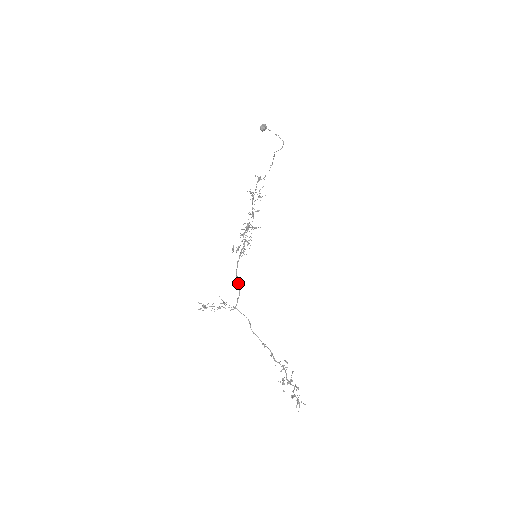
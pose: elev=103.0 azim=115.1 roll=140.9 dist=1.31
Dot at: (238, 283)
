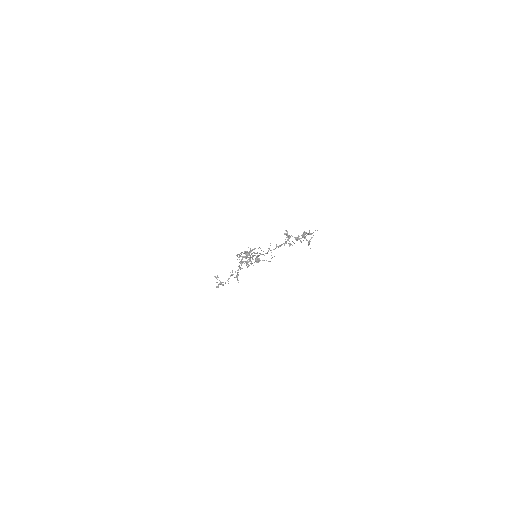
Dot at: (238, 254)
